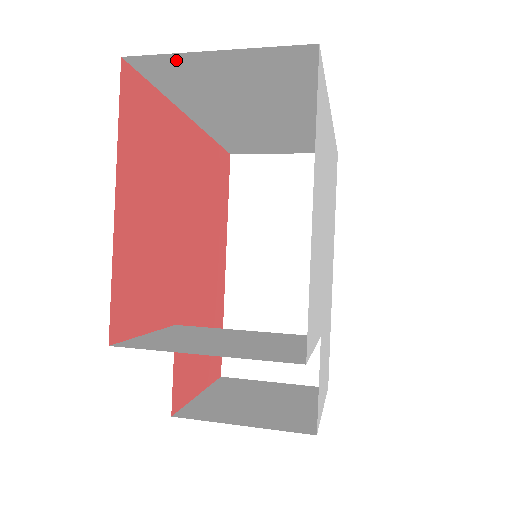
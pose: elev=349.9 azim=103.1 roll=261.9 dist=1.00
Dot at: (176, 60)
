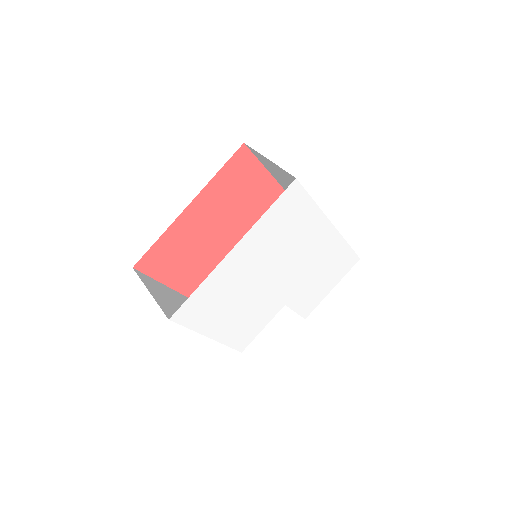
Dot at: occluded
